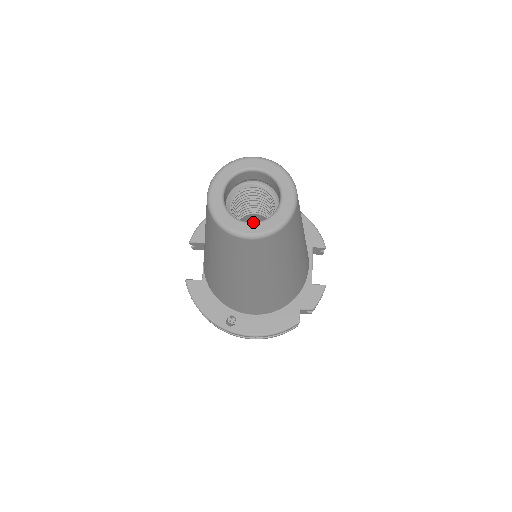
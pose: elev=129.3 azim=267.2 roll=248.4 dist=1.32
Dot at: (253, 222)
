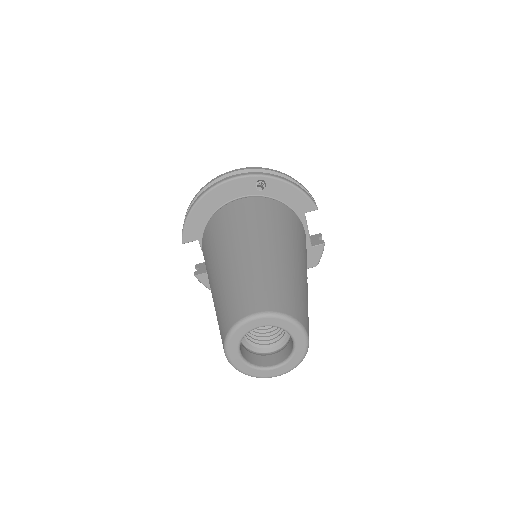
Dot at: (275, 367)
